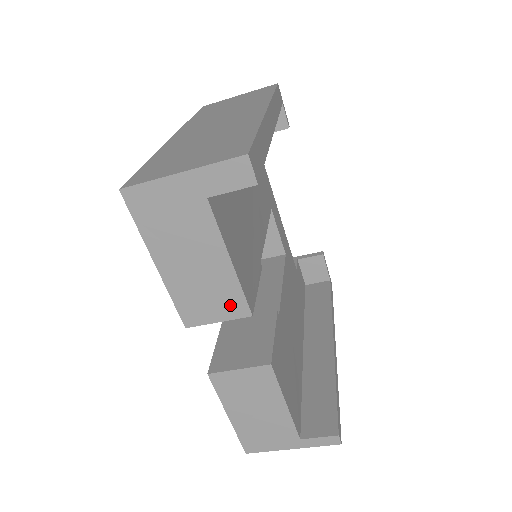
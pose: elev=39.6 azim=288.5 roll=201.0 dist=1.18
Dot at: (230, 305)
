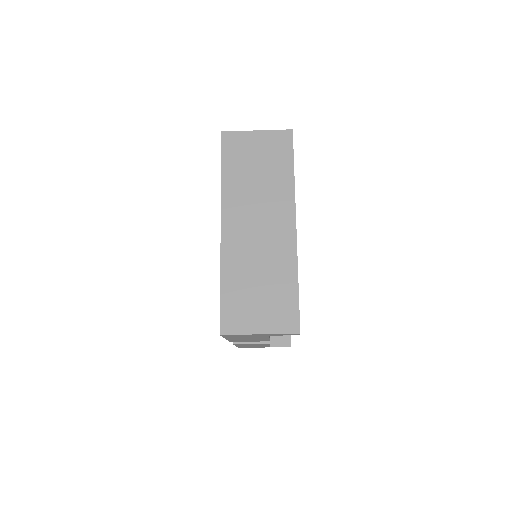
Dot at: occluded
